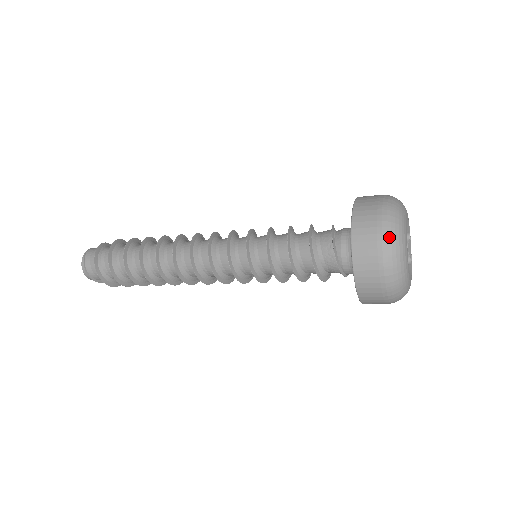
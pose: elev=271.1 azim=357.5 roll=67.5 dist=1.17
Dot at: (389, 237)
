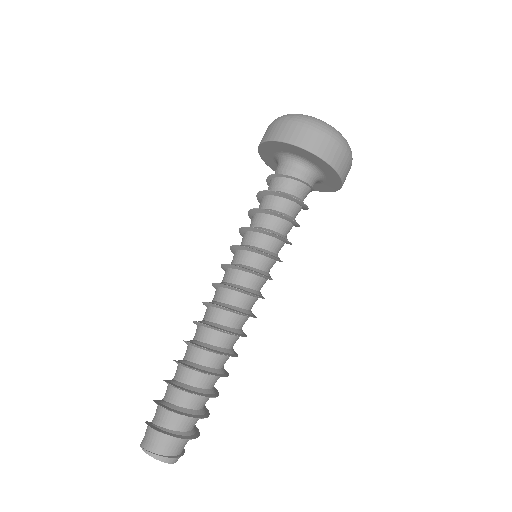
Dot at: (325, 128)
